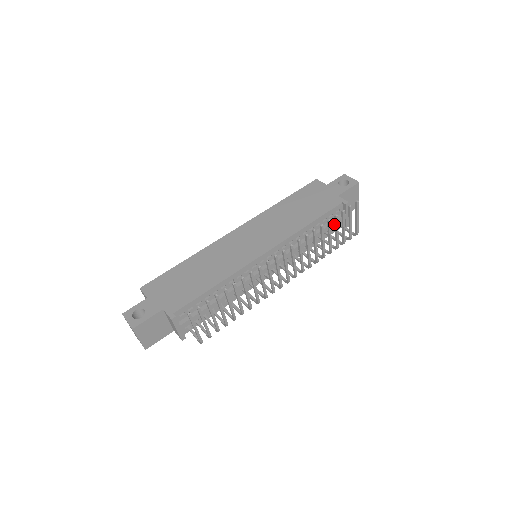
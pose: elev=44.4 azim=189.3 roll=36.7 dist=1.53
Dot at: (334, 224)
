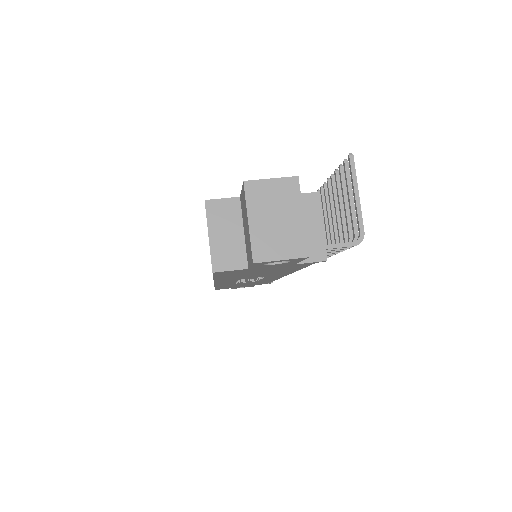
Dot at: occluded
